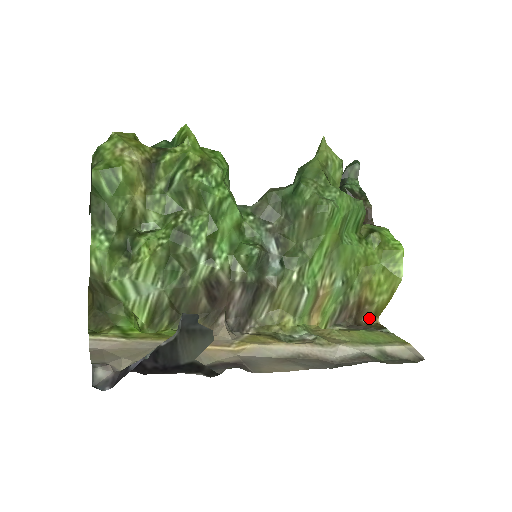
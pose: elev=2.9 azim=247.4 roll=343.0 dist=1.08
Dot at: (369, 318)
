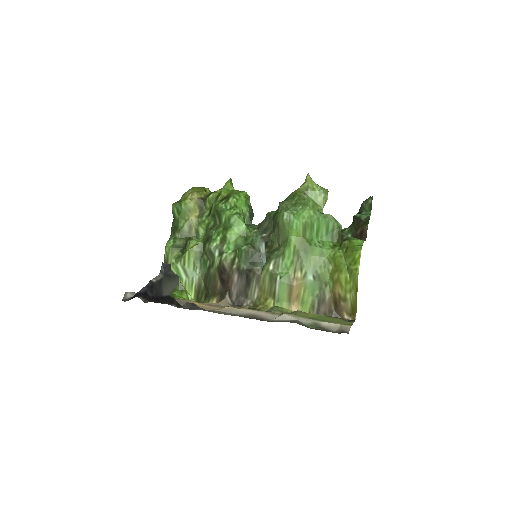
Dot at: (350, 316)
